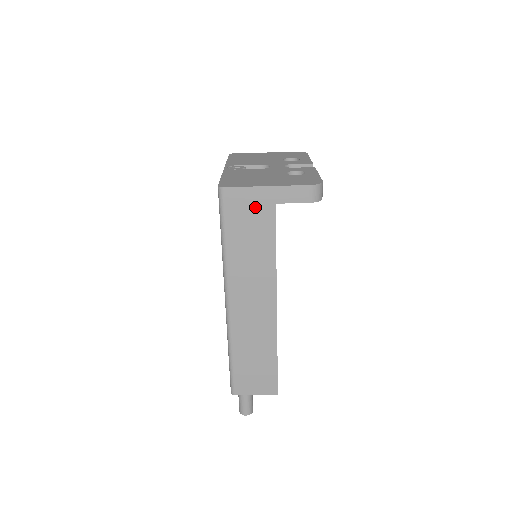
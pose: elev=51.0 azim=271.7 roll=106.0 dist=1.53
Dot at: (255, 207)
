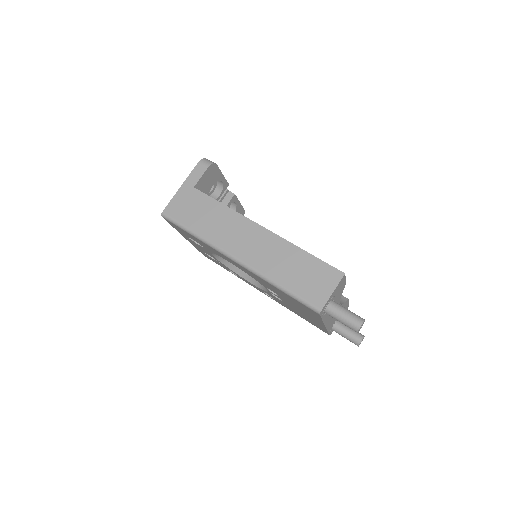
Dot at: (187, 200)
